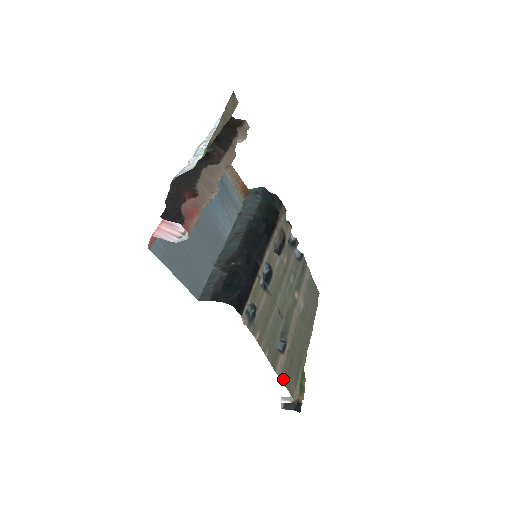
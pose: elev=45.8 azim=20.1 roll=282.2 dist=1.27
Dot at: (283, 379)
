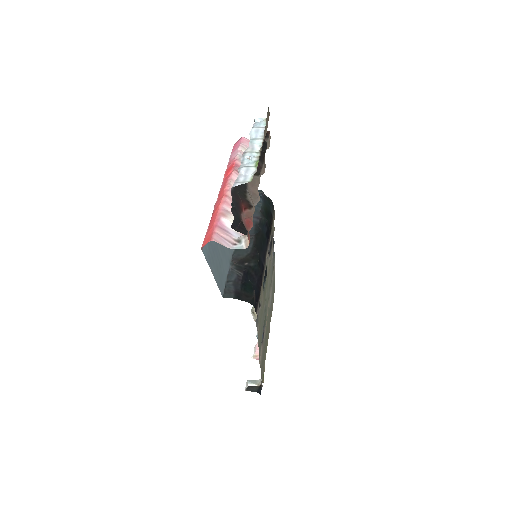
Dot at: (261, 366)
